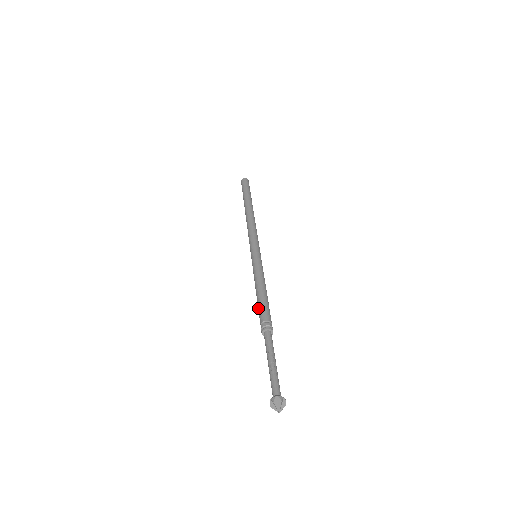
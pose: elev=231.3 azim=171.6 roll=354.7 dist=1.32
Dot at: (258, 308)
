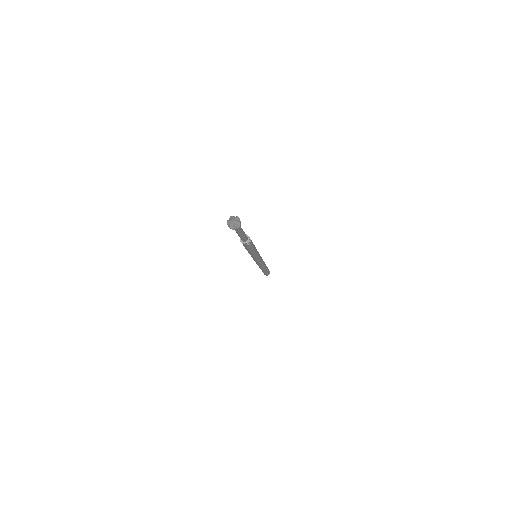
Dot at: occluded
